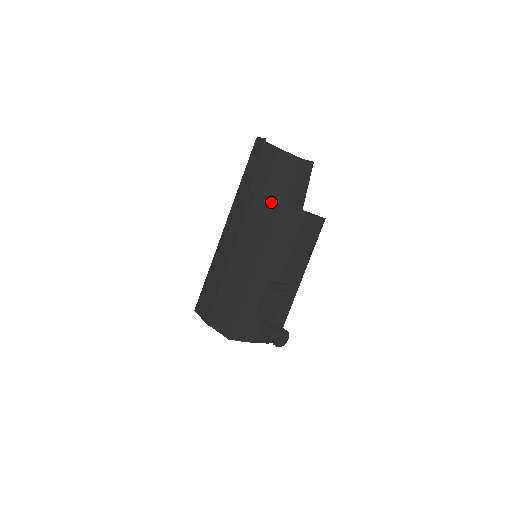
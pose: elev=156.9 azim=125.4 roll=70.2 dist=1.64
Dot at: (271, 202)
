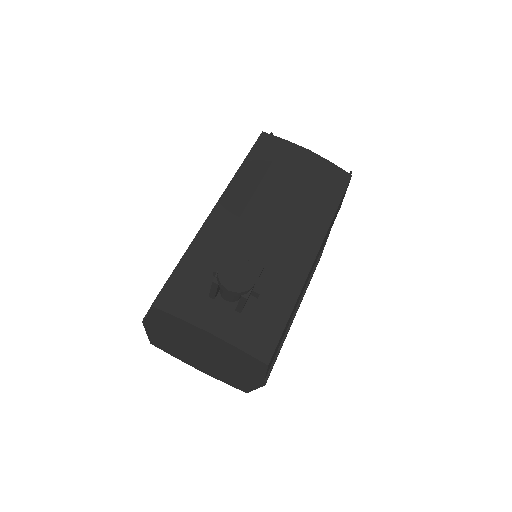
Dot at: occluded
